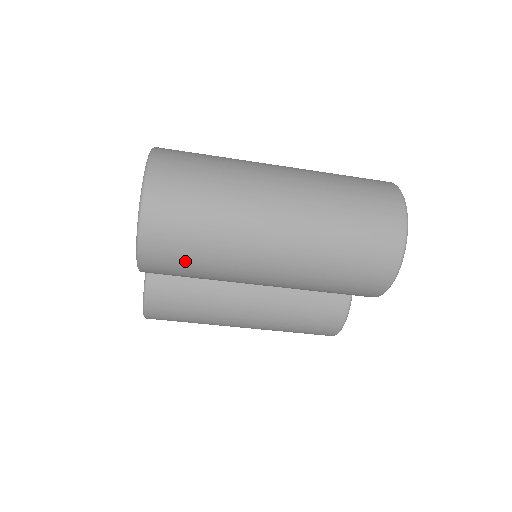
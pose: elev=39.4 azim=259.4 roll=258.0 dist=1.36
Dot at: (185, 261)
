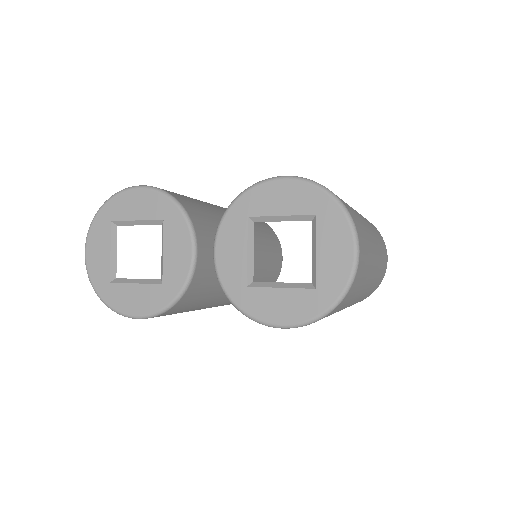
Dot at: occluded
